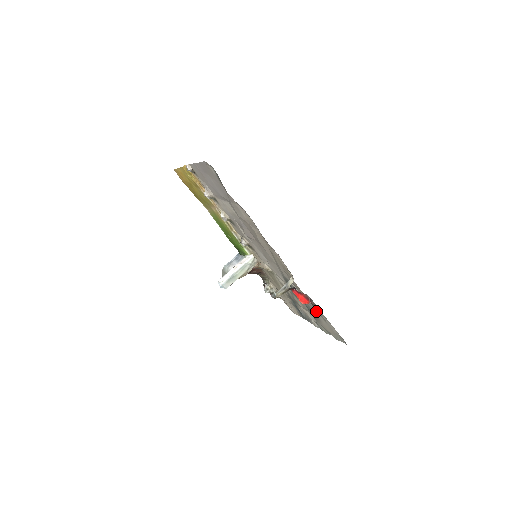
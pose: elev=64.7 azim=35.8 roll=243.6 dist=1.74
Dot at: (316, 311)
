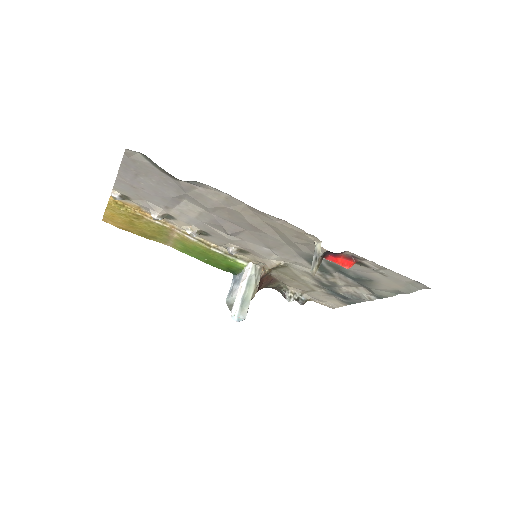
Dot at: (367, 270)
